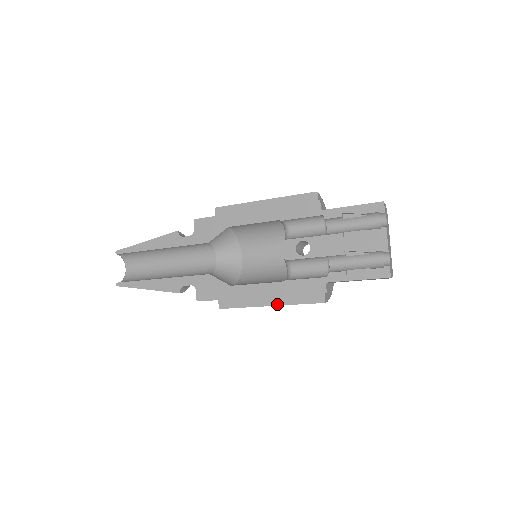
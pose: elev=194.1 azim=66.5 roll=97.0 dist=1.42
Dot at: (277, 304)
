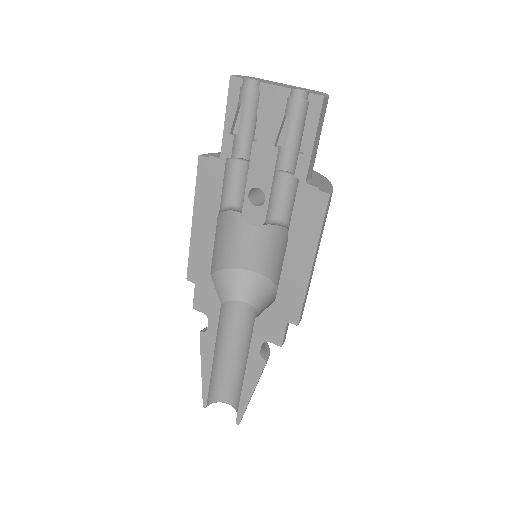
Dot at: (313, 255)
